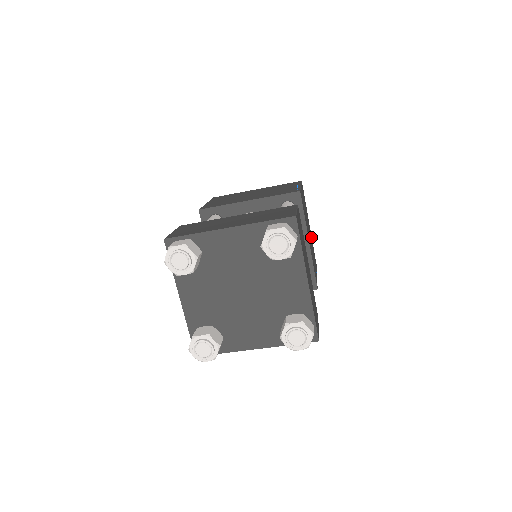
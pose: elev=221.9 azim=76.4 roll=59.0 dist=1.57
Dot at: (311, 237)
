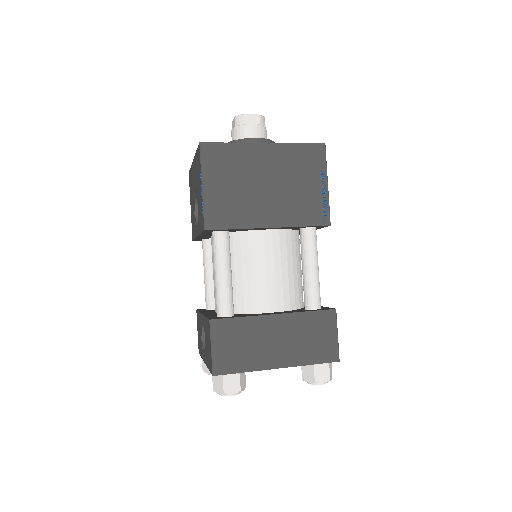
Dot at: occluded
